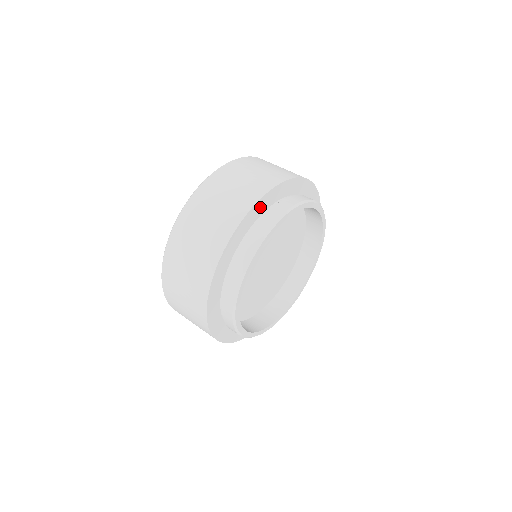
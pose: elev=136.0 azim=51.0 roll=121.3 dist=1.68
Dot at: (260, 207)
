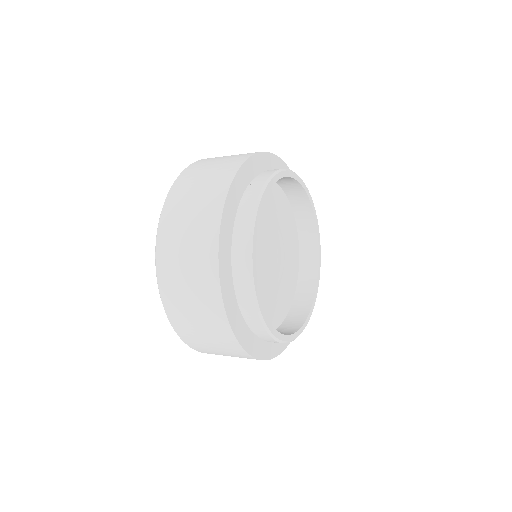
Dot at: (271, 163)
